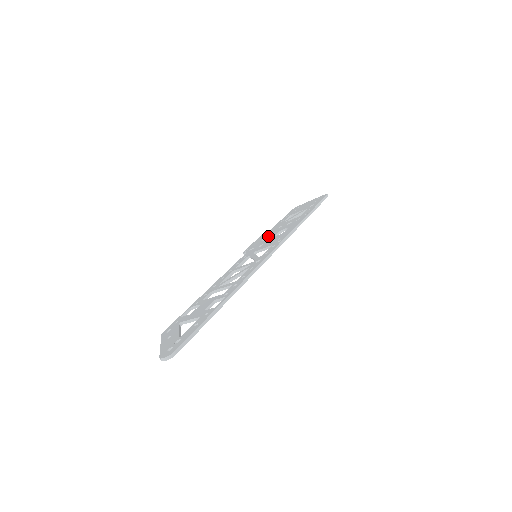
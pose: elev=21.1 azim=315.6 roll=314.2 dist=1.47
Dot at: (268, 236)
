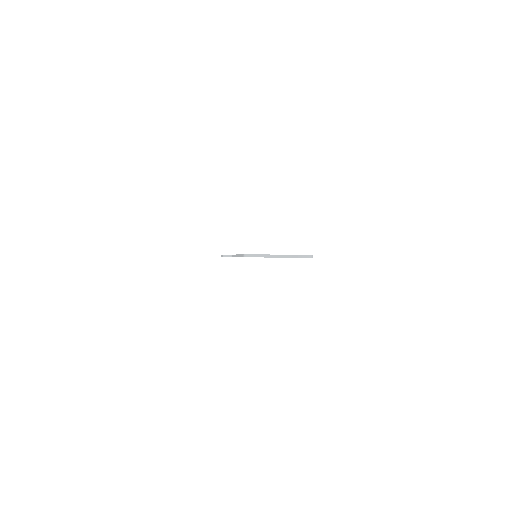
Dot at: occluded
